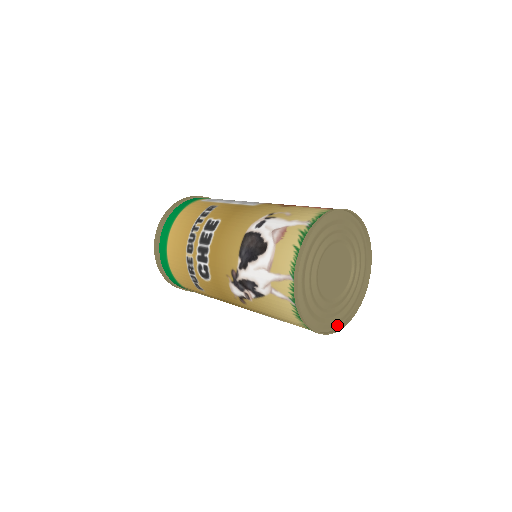
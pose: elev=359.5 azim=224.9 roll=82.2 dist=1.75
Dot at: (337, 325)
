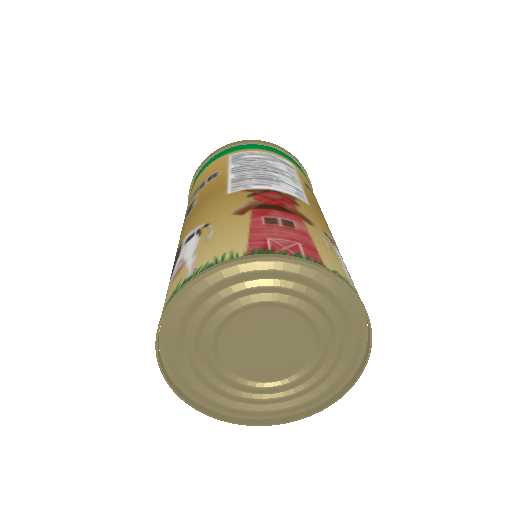
Dot at: (285, 413)
